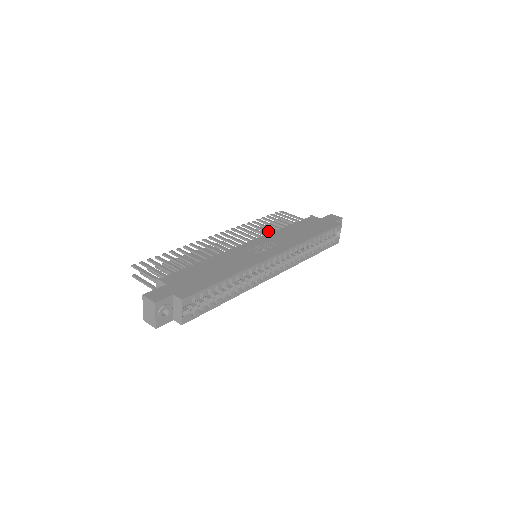
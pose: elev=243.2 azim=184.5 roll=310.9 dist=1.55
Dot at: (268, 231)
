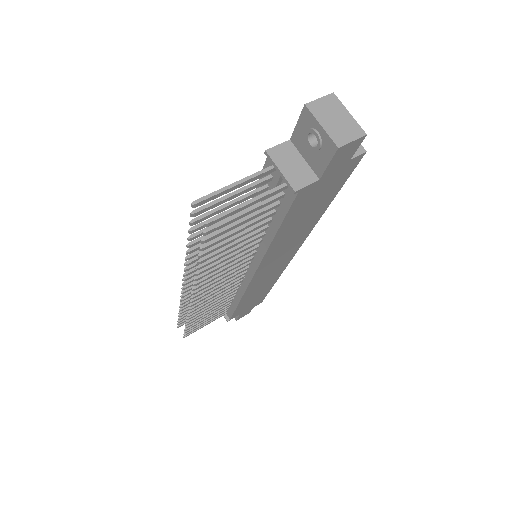
Dot at: occluded
